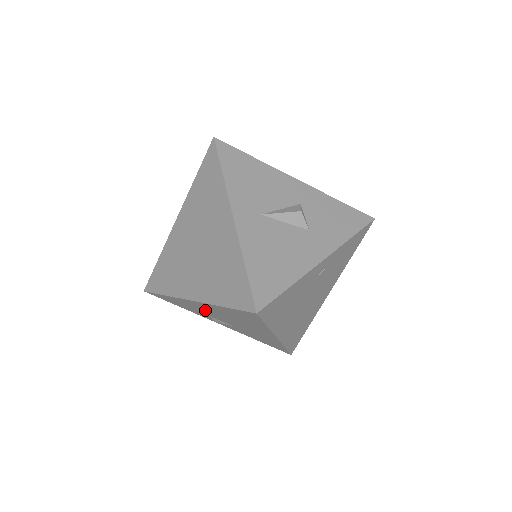
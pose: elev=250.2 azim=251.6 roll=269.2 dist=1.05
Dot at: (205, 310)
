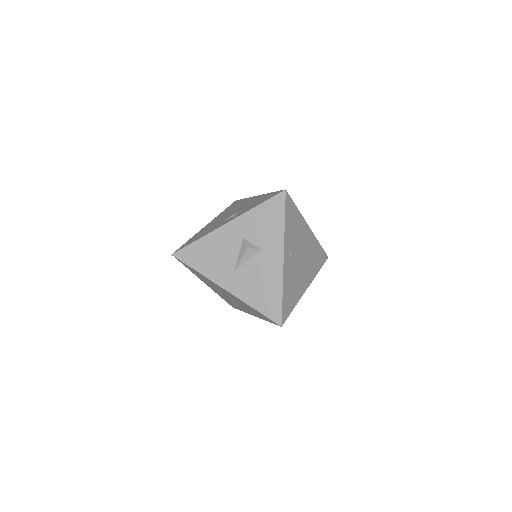
Dot at: occluded
